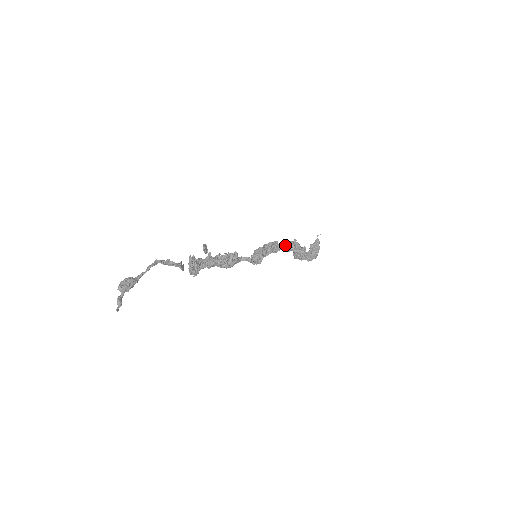
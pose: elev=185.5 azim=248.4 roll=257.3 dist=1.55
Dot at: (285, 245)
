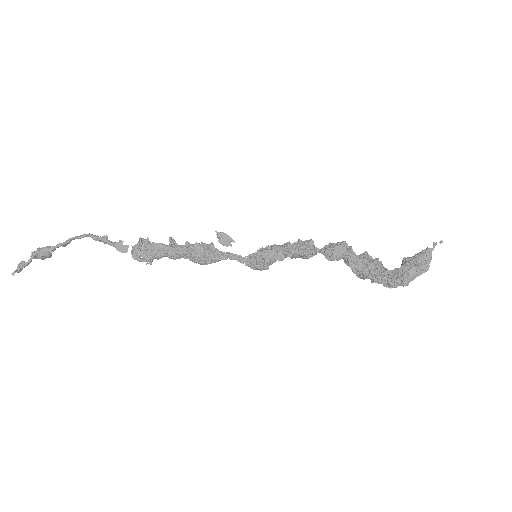
Dot at: (323, 248)
